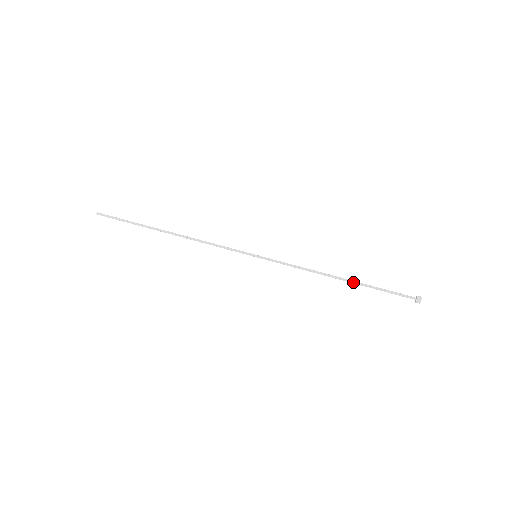
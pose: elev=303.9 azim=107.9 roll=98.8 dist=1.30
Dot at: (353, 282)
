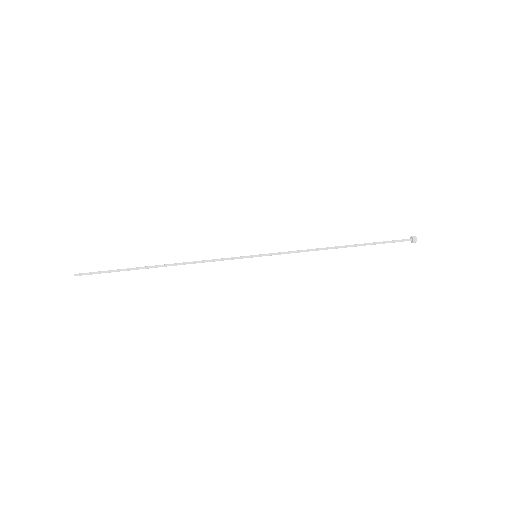
Dot at: (354, 246)
